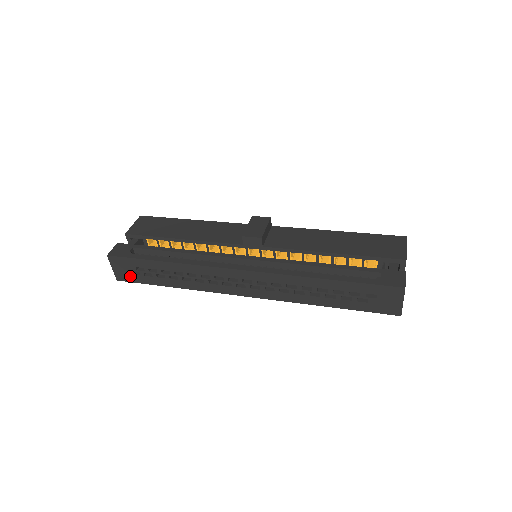
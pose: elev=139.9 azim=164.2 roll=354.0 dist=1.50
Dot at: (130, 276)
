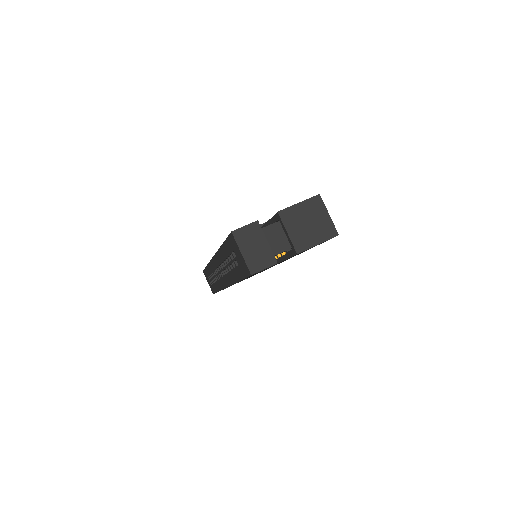
Dot at: occluded
